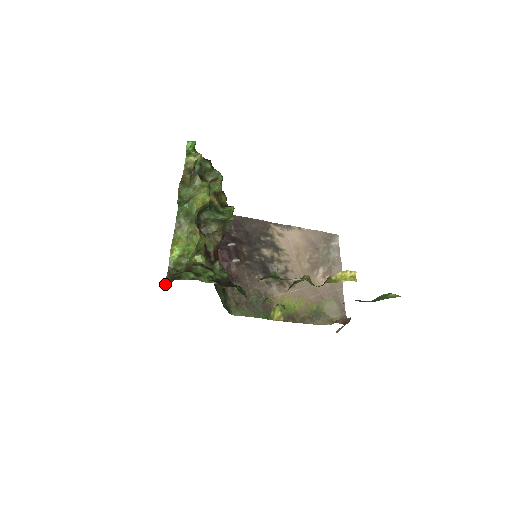
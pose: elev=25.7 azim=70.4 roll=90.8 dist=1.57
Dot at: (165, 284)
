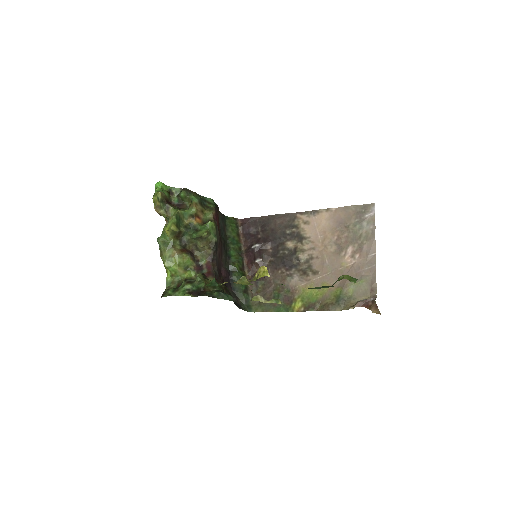
Dot at: occluded
